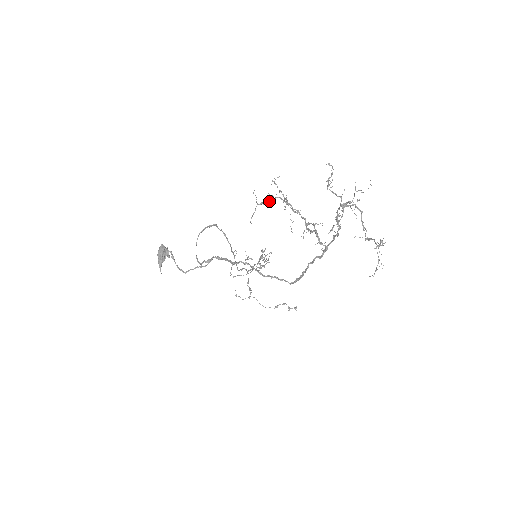
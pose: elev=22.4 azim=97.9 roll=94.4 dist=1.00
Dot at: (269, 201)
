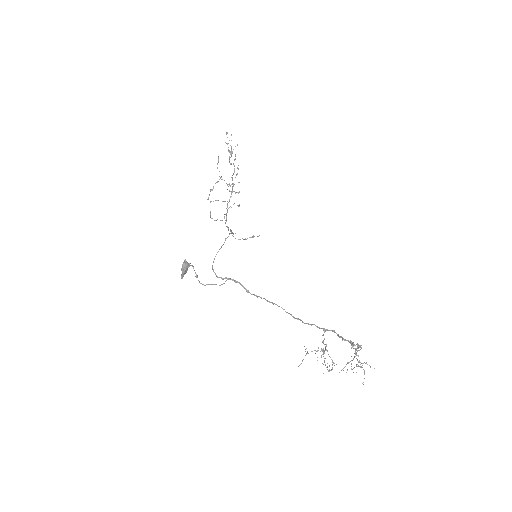
Dot at: occluded
